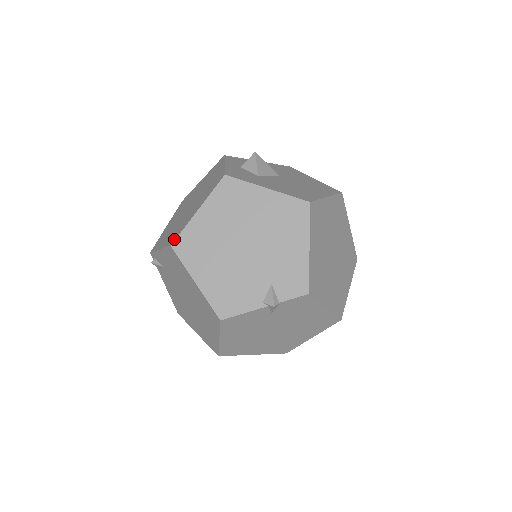
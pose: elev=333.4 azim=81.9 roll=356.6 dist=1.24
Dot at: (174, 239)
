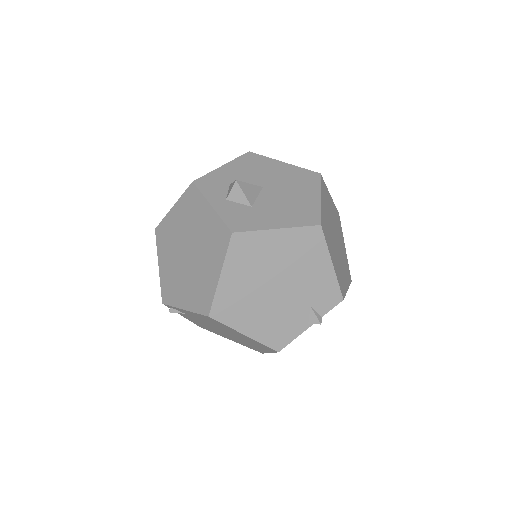
Dot at: (207, 308)
